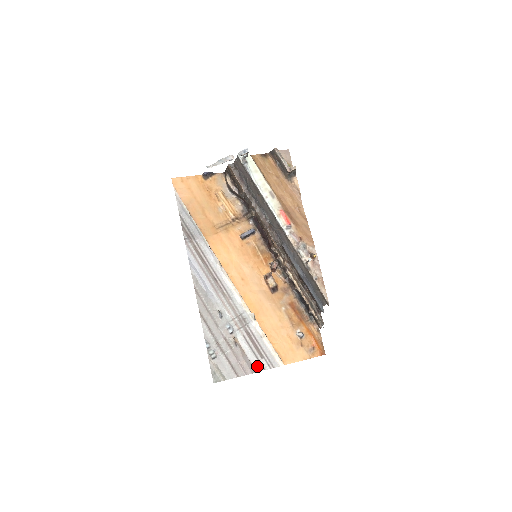
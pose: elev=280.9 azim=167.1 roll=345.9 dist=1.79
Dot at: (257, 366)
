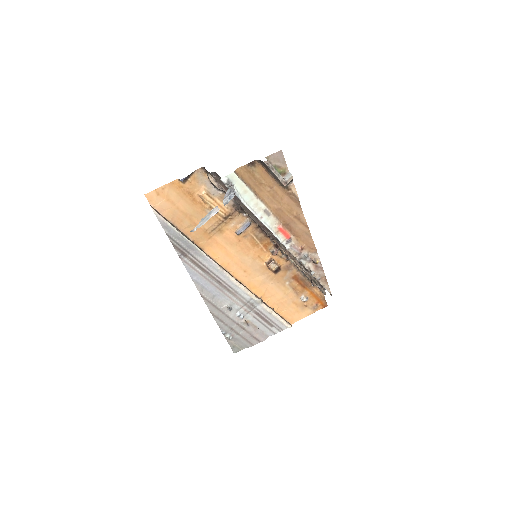
Dot at: (268, 333)
